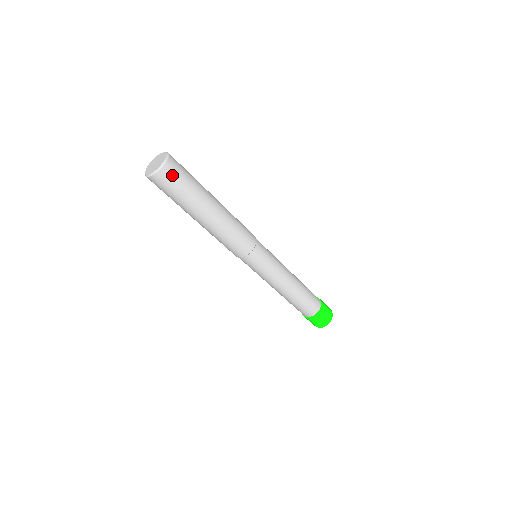
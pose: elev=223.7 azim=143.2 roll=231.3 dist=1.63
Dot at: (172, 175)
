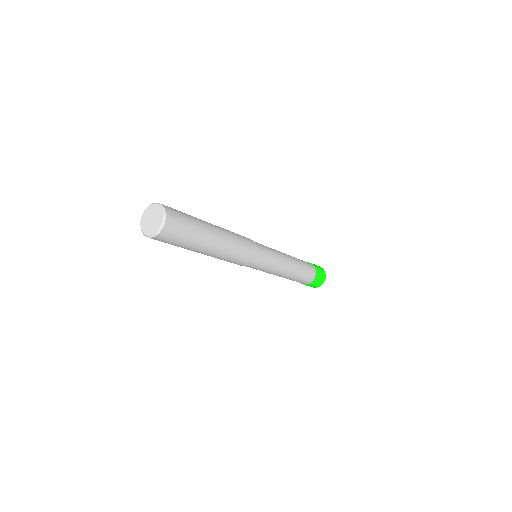
Dot at: (163, 240)
